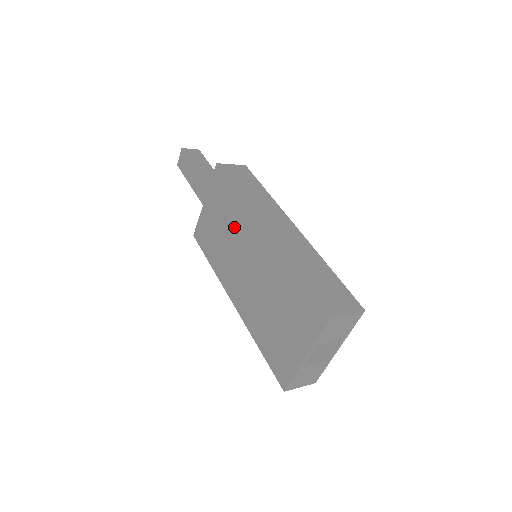
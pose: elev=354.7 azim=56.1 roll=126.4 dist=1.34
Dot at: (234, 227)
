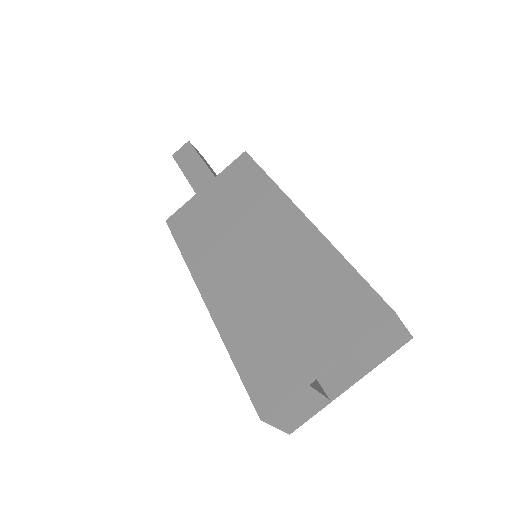
Dot at: (247, 212)
